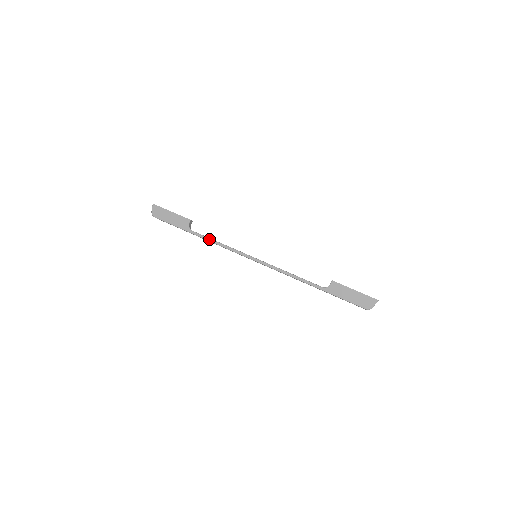
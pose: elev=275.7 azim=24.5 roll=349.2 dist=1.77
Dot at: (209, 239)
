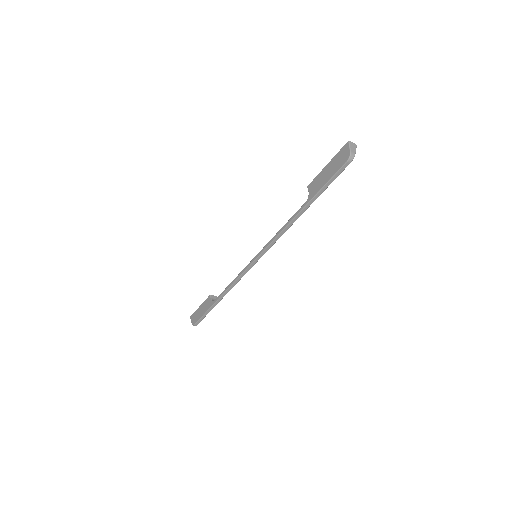
Dot at: (225, 290)
